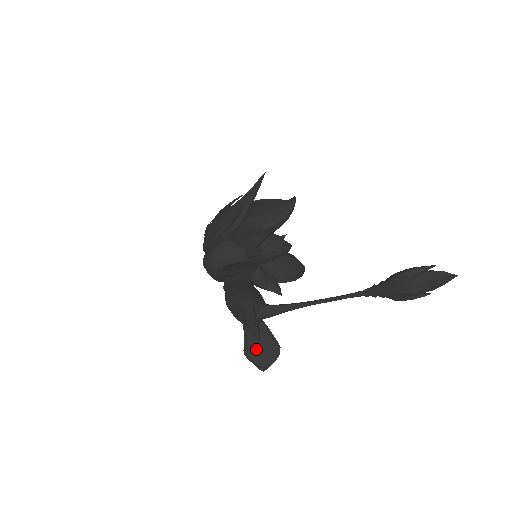
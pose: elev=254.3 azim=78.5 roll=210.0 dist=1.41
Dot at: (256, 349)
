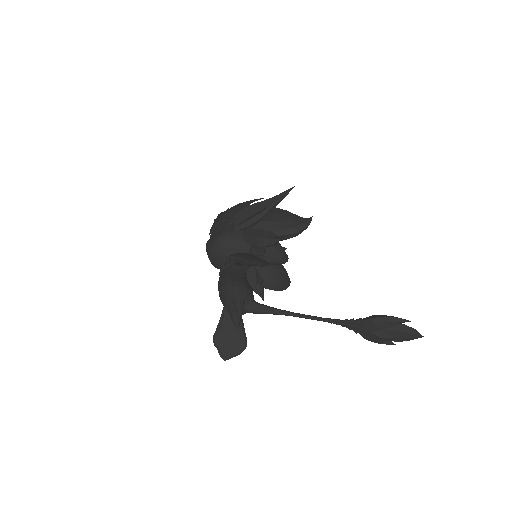
Dot at: (225, 338)
